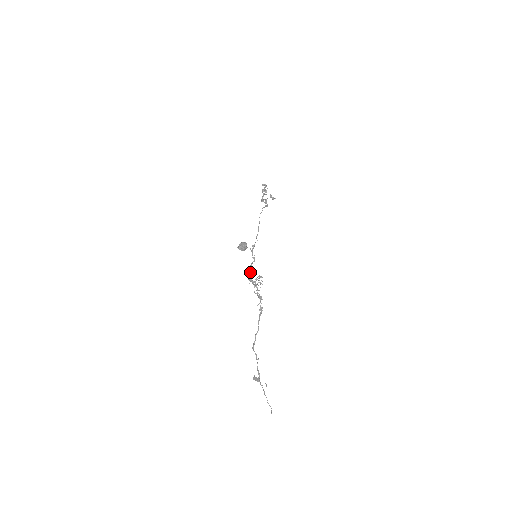
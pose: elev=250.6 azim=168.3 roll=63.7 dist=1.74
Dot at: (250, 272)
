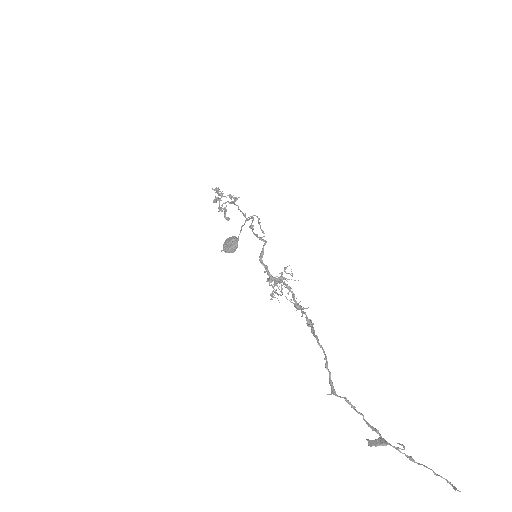
Dot at: (265, 265)
